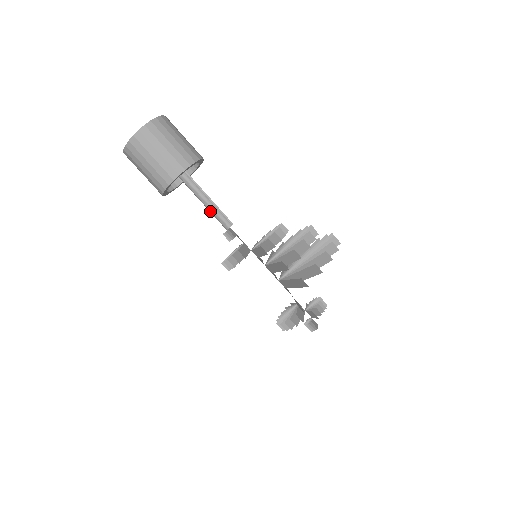
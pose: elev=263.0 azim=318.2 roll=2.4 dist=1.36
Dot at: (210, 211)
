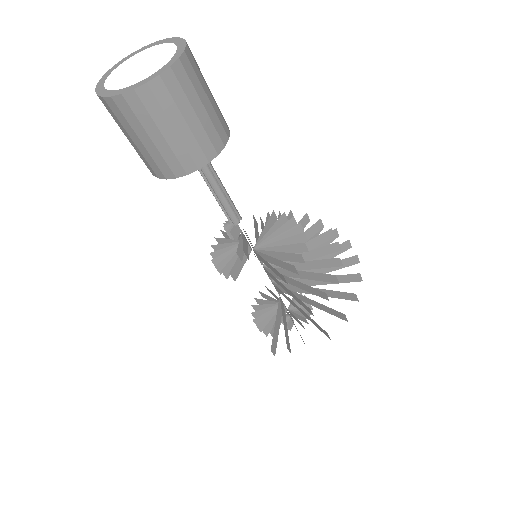
Dot at: (215, 198)
